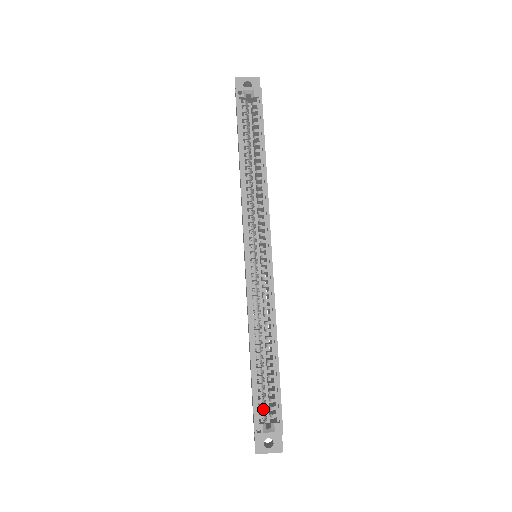
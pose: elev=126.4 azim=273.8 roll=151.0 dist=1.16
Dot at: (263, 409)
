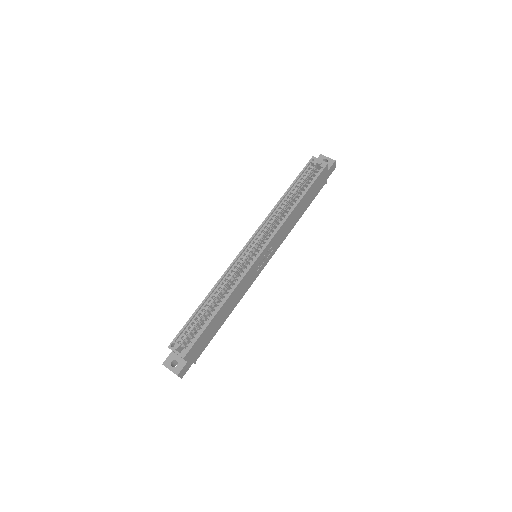
Dot at: (185, 337)
